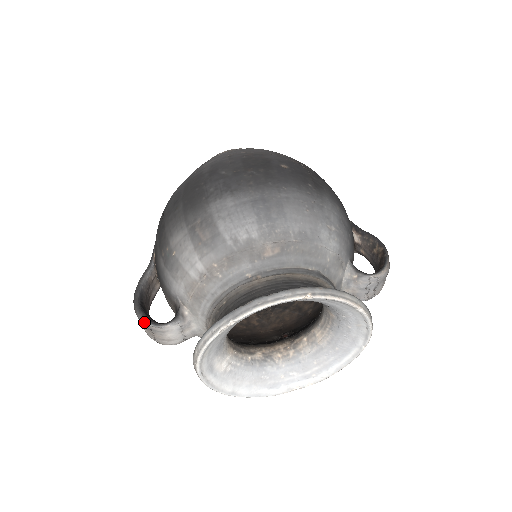
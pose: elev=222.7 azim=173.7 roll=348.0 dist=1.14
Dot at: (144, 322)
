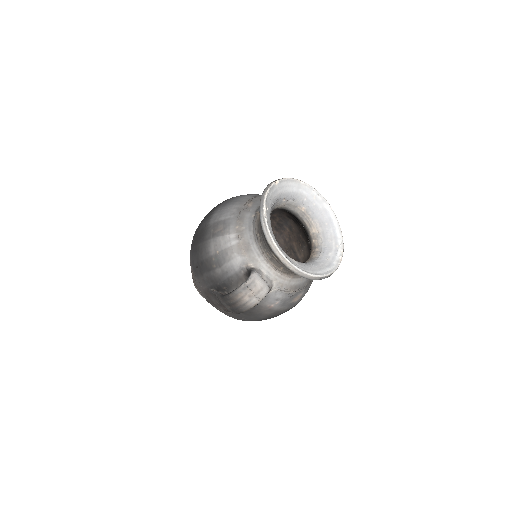
Dot at: (240, 287)
